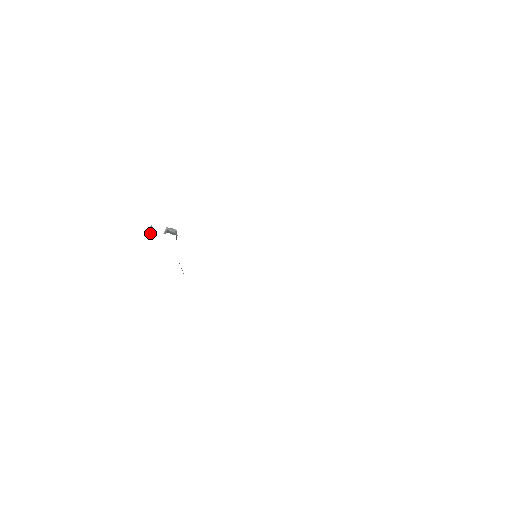
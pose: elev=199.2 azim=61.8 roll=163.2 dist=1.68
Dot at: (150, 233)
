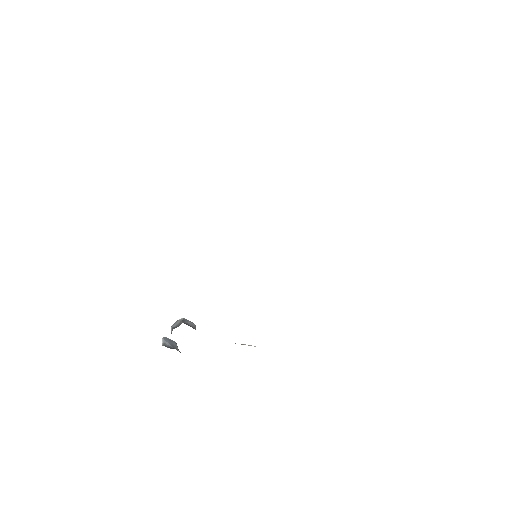
Dot at: (170, 346)
